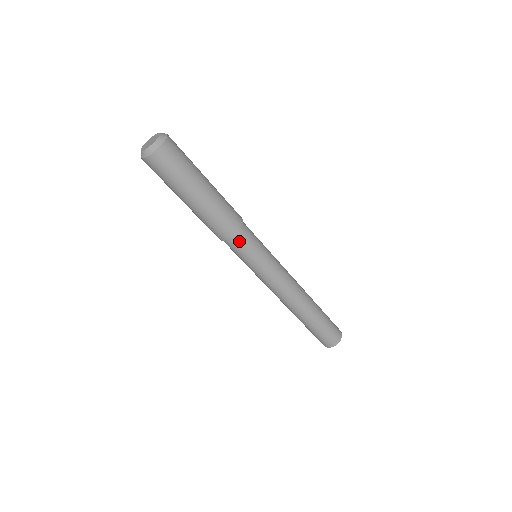
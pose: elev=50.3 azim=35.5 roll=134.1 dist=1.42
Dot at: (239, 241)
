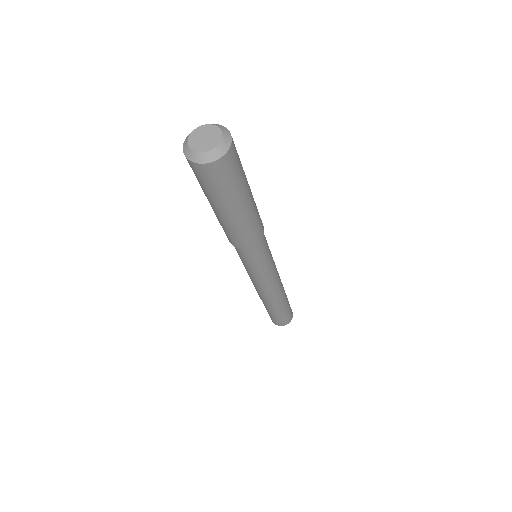
Dot at: (252, 251)
